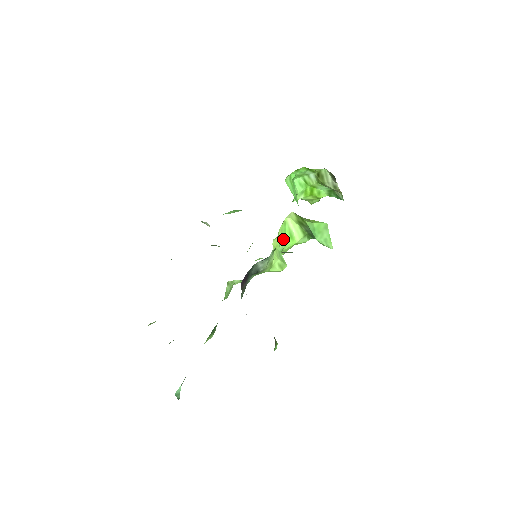
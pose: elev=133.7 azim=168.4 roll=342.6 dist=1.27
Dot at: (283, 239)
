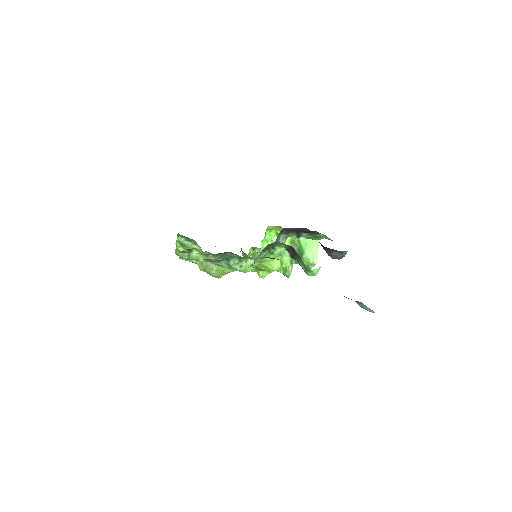
Dot at: occluded
